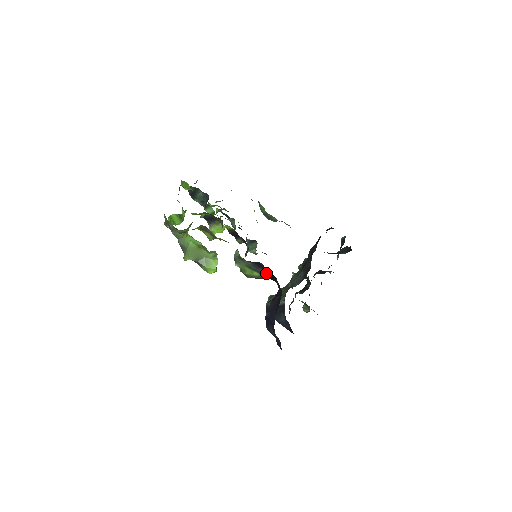
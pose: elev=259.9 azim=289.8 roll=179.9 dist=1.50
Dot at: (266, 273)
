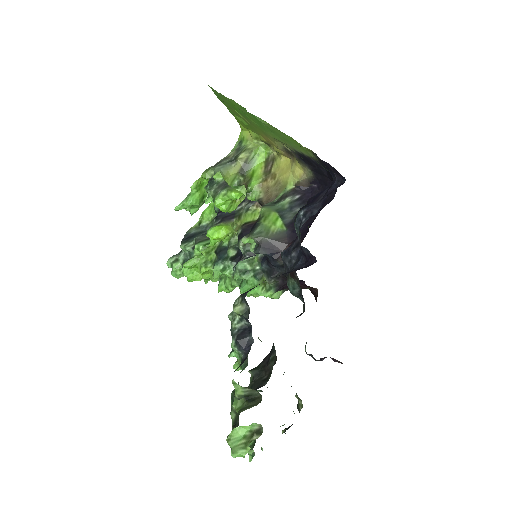
Dot at: occluded
